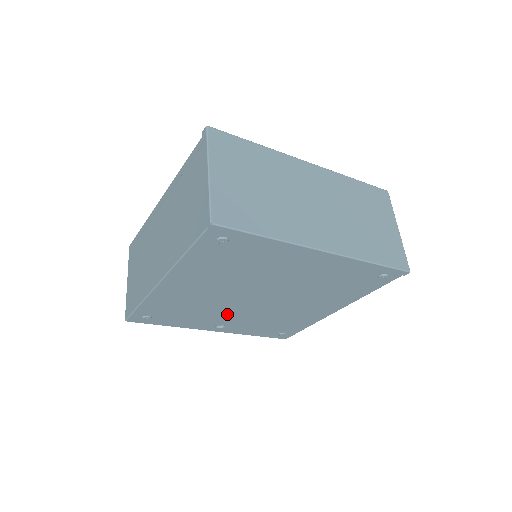
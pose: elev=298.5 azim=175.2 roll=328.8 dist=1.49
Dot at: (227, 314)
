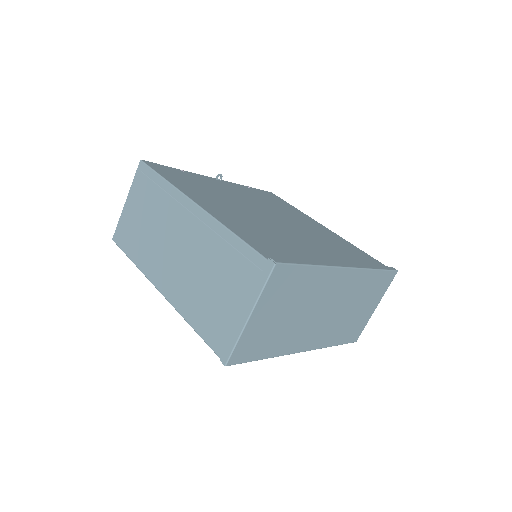
Dot at: occluded
